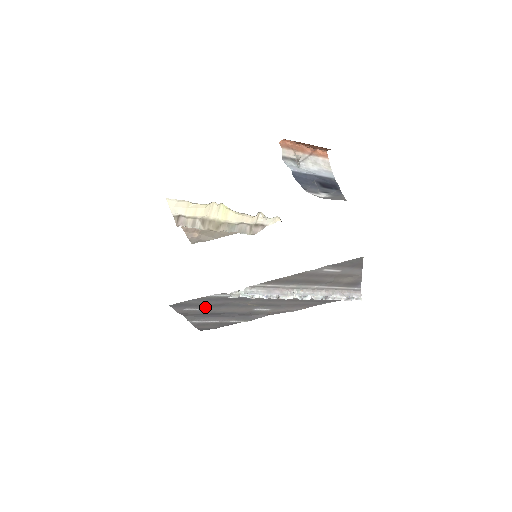
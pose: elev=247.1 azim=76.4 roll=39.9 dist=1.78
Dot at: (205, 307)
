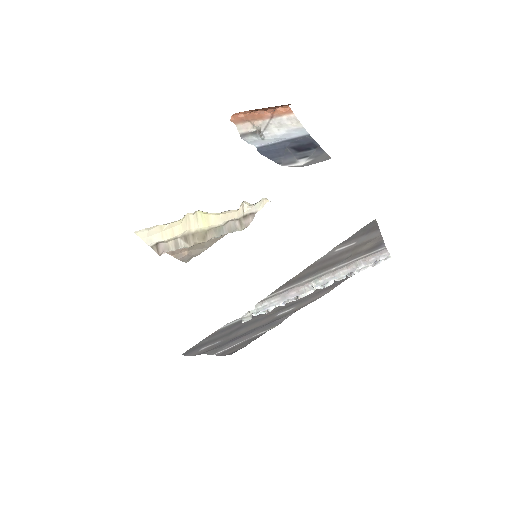
Dot at: (221, 338)
